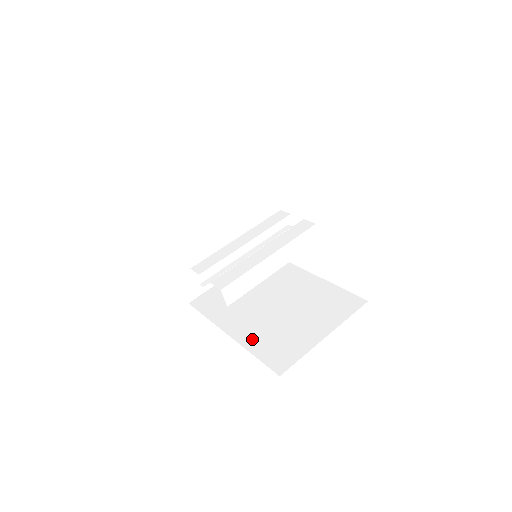
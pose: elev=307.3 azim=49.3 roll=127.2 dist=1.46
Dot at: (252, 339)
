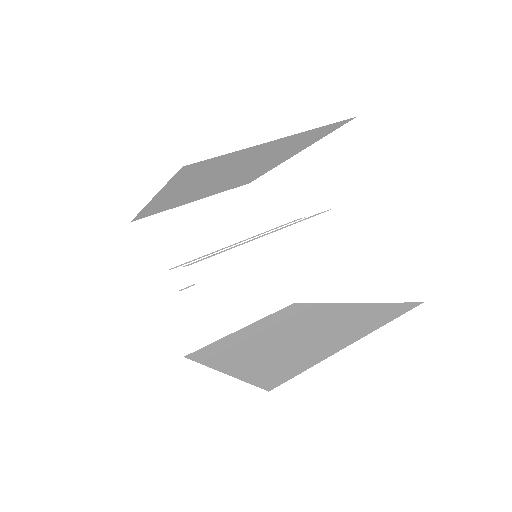
Dot at: (245, 366)
